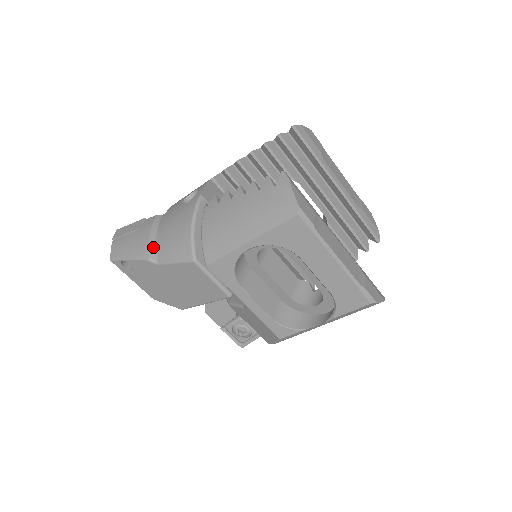
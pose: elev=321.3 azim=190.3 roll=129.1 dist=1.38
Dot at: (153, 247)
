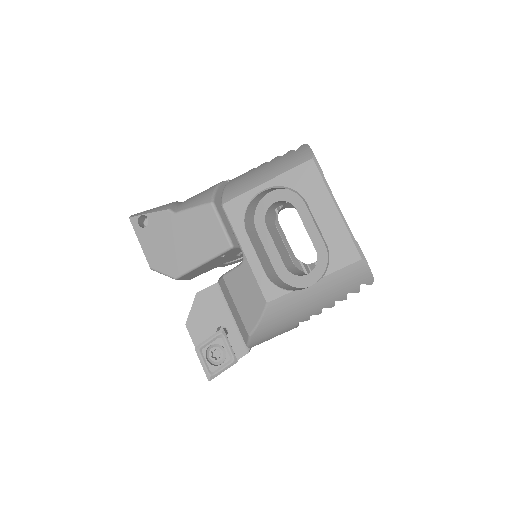
Dot at: (174, 206)
